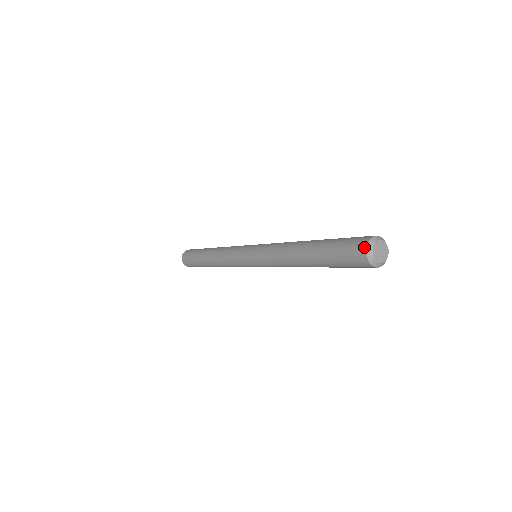
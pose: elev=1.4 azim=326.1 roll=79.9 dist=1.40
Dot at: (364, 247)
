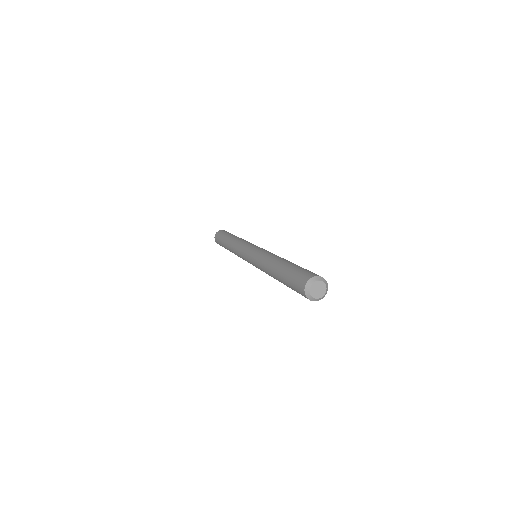
Dot at: (308, 279)
